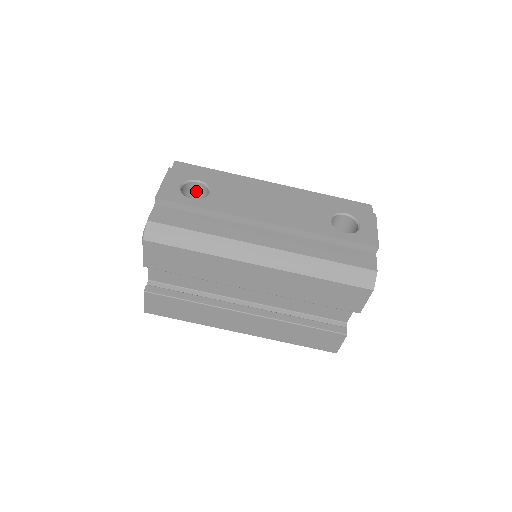
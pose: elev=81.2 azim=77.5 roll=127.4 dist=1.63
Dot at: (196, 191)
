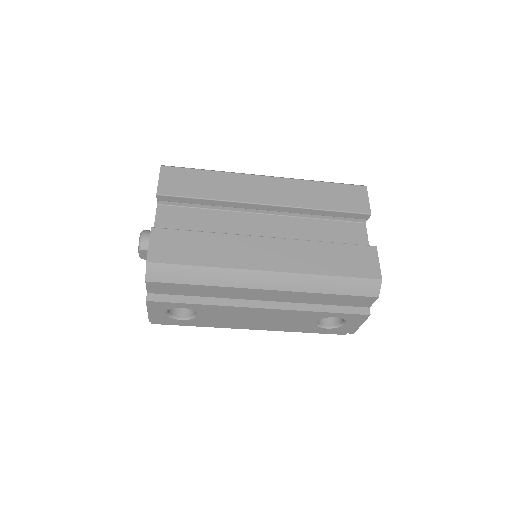
Dot at: occluded
